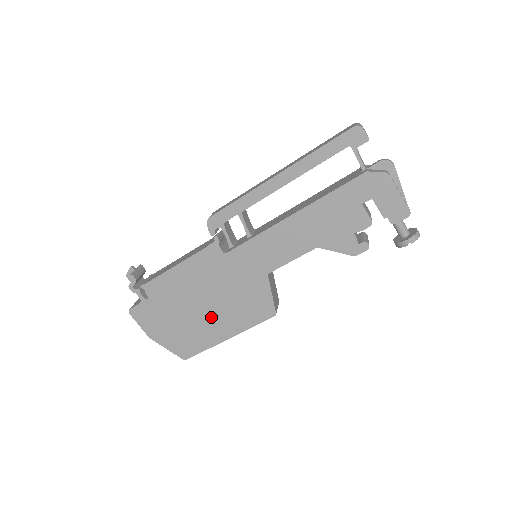
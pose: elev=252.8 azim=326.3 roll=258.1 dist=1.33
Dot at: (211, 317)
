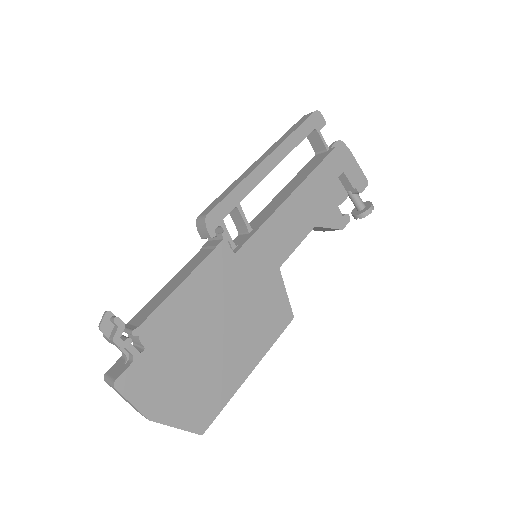
Dot at: (229, 348)
